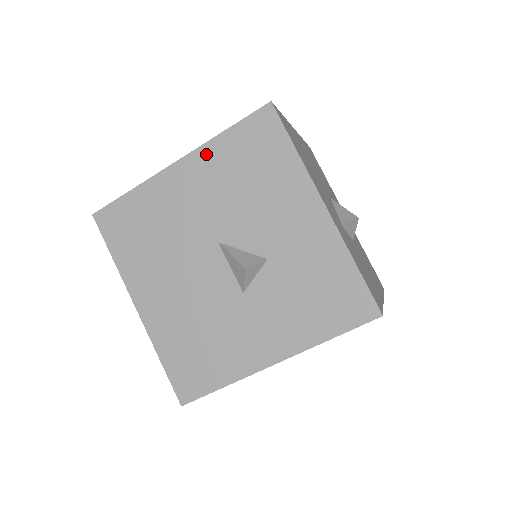
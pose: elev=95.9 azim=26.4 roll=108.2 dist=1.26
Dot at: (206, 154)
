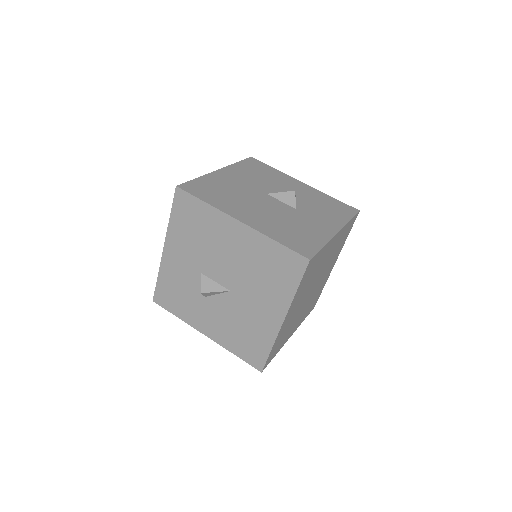
Dot at: (233, 168)
